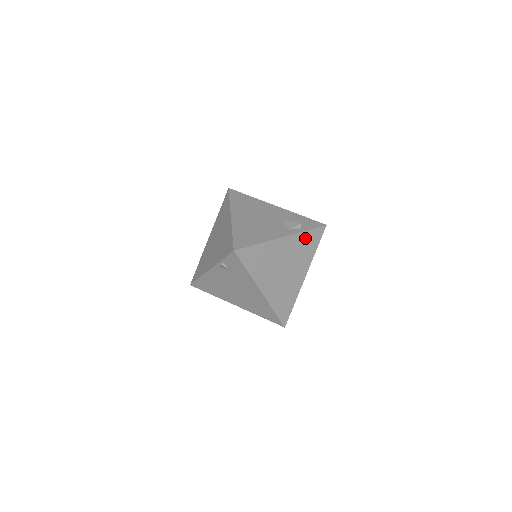
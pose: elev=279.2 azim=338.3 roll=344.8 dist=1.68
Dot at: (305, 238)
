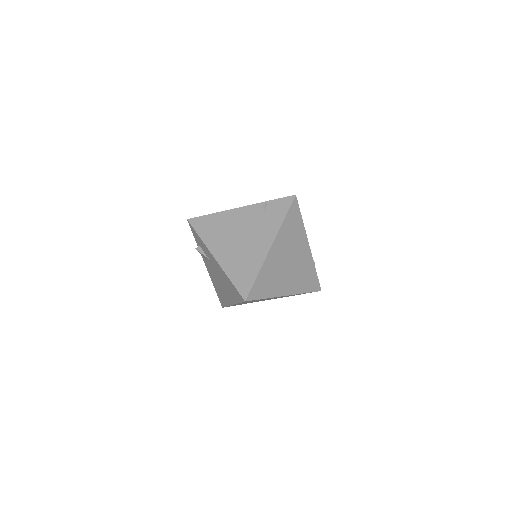
Dot at: (311, 272)
